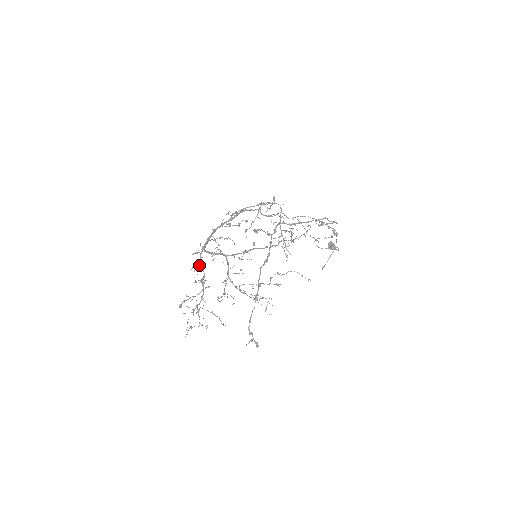
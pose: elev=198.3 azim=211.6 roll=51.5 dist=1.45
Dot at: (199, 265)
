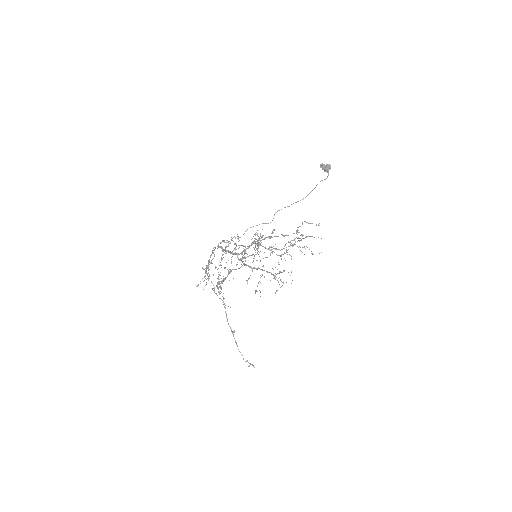
Dot at: (244, 265)
